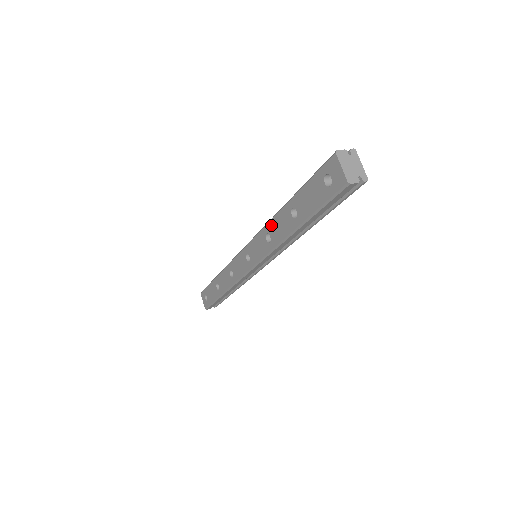
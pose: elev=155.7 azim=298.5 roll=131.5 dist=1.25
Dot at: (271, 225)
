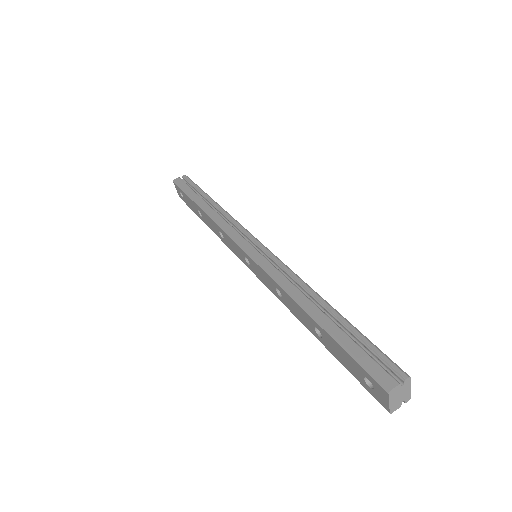
Dot at: (286, 295)
